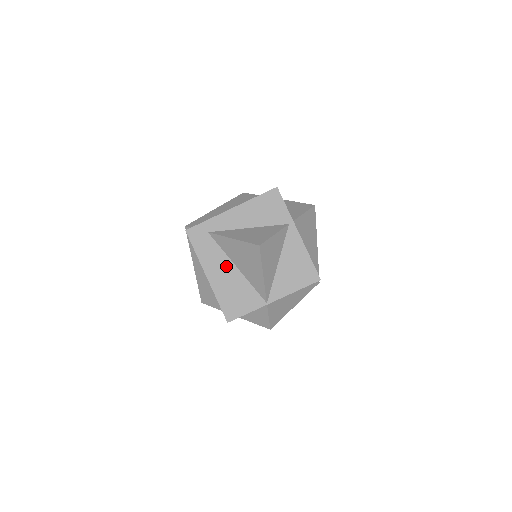
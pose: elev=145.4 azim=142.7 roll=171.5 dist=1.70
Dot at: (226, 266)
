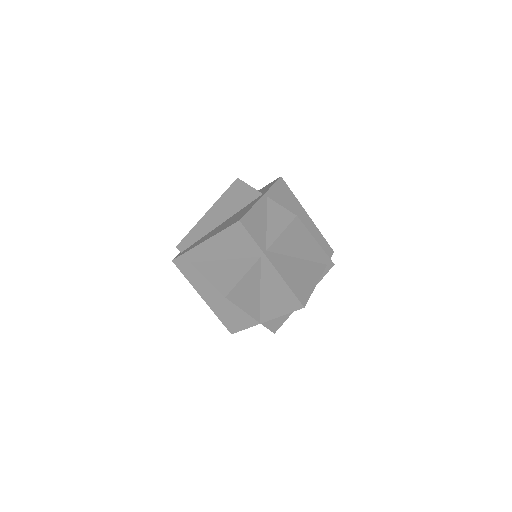
Dot at: (215, 291)
